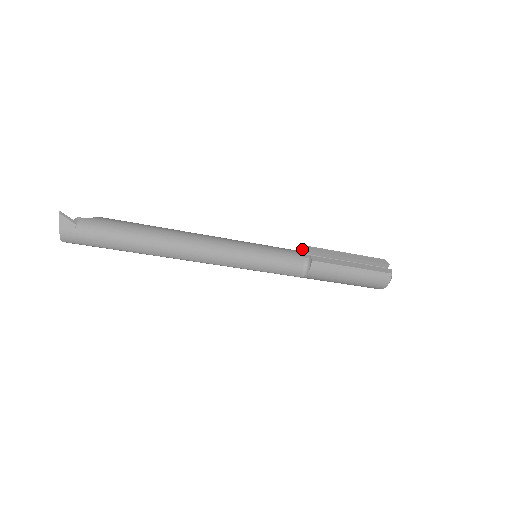
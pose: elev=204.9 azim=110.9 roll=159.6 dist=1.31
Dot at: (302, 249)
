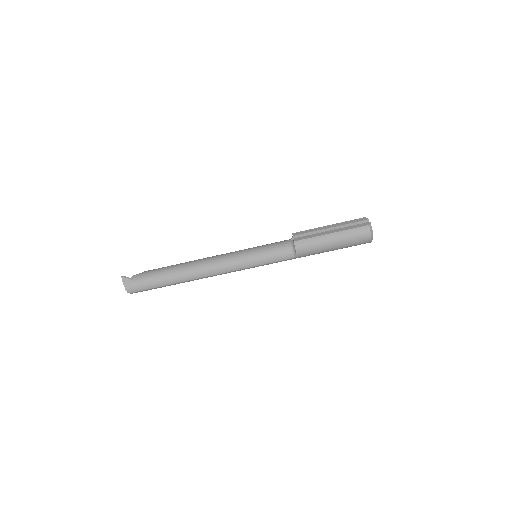
Dot at: occluded
